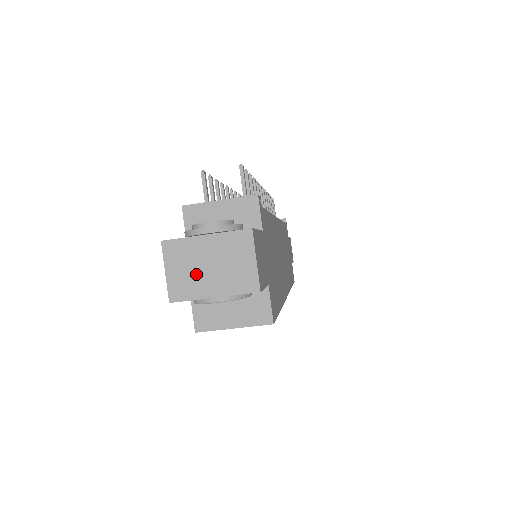
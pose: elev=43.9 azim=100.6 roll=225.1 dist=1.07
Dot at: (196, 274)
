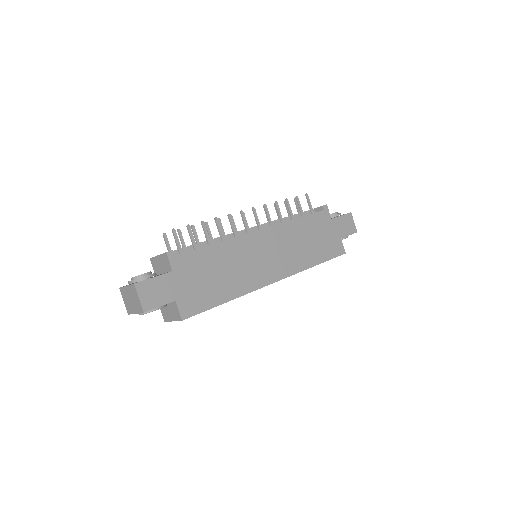
Dot at: (129, 303)
